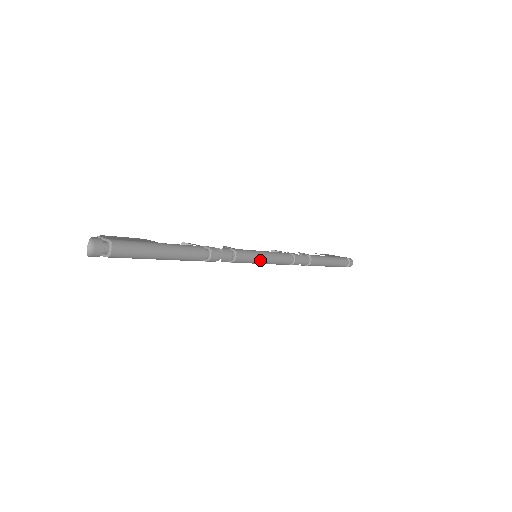
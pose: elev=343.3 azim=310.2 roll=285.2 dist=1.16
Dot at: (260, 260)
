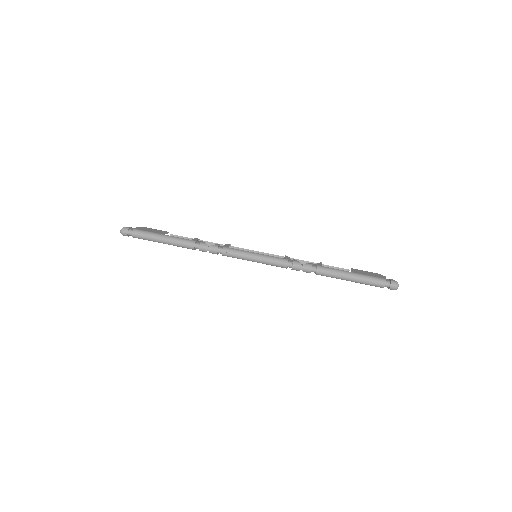
Dot at: (247, 258)
